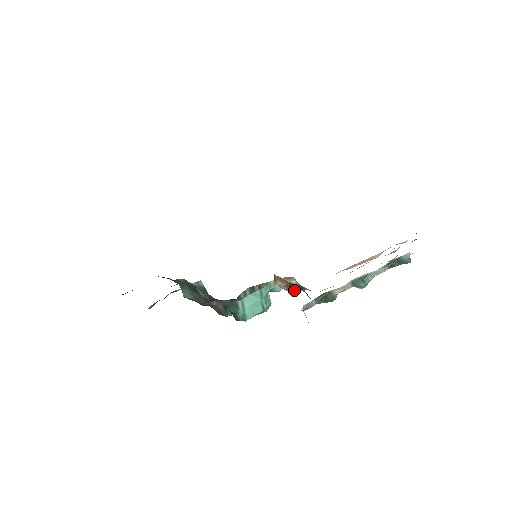
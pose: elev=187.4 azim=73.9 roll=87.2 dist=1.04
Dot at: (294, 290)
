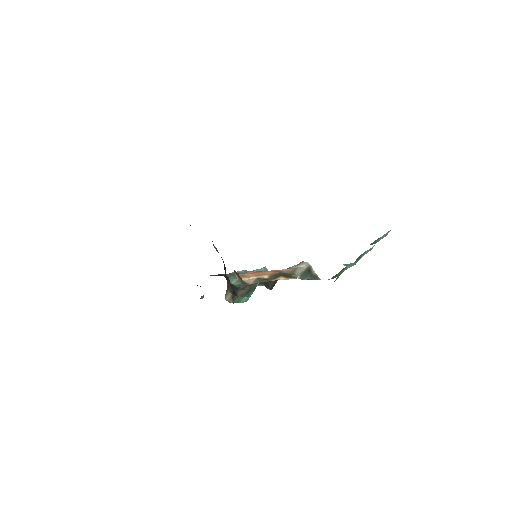
Dot at: (256, 283)
